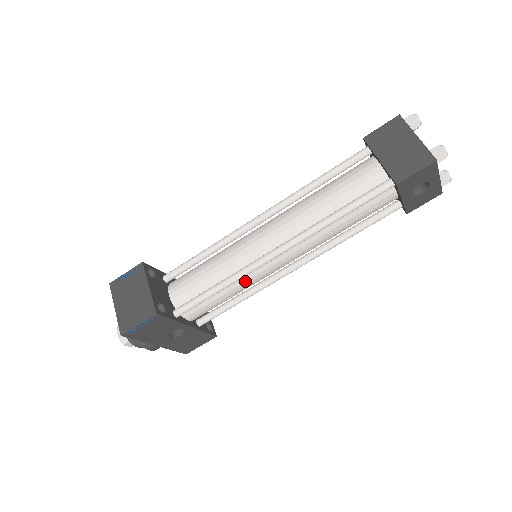
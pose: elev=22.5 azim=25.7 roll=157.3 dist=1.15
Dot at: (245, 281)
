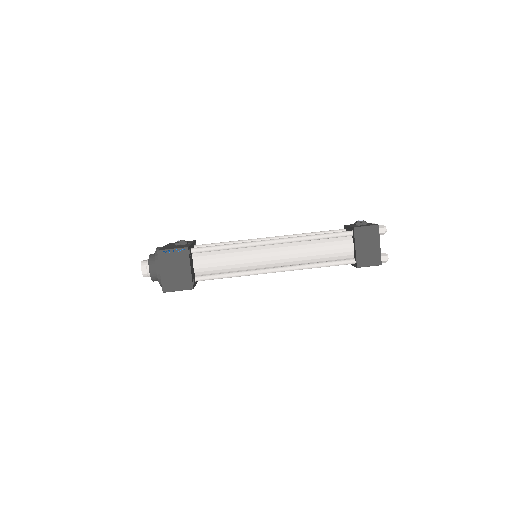
Dot at: occluded
